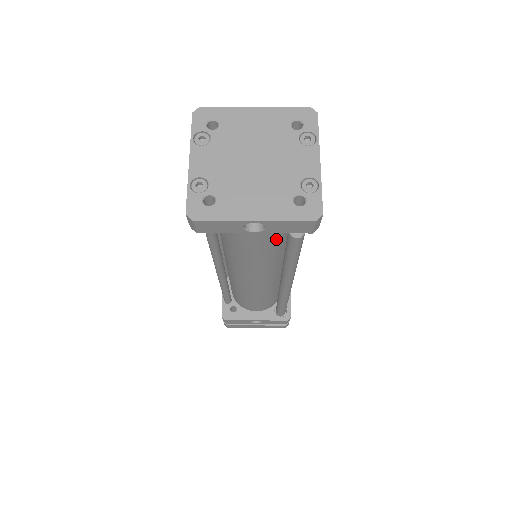
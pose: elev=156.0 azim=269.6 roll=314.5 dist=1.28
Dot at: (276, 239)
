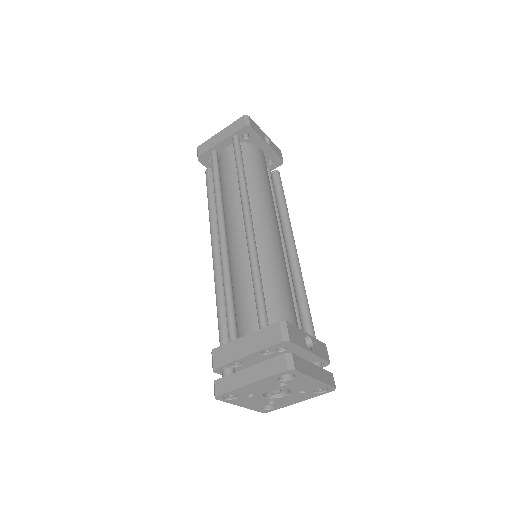
Dot at: occluded
